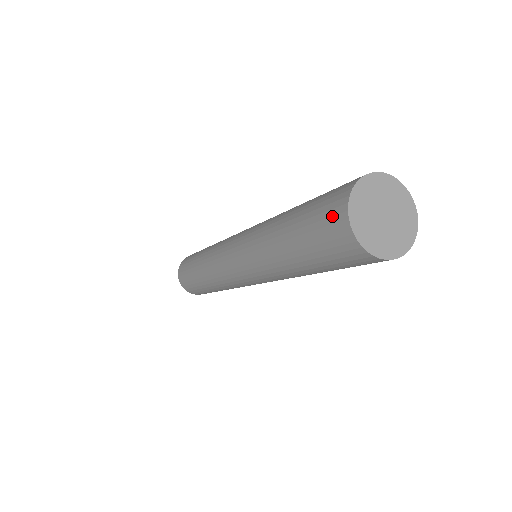
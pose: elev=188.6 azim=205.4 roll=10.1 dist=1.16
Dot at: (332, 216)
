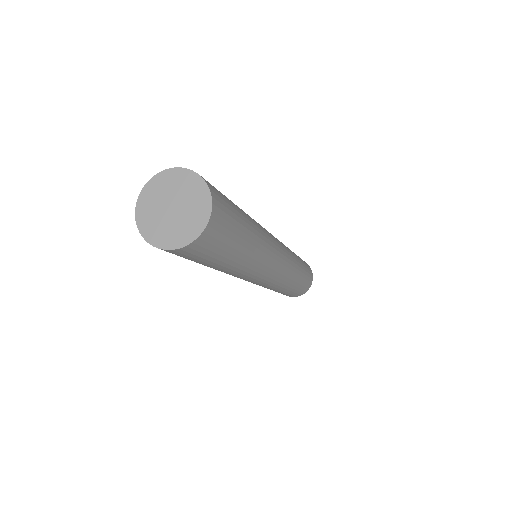
Dot at: occluded
